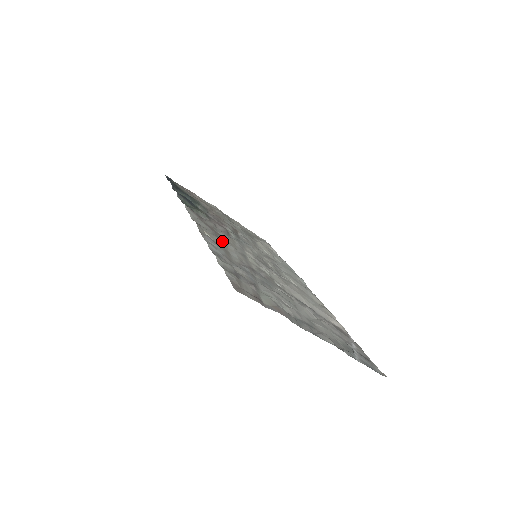
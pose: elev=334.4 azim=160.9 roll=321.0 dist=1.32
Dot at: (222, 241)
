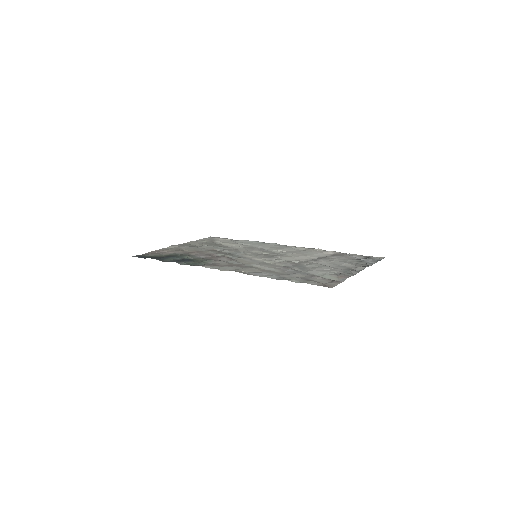
Dot at: (252, 267)
